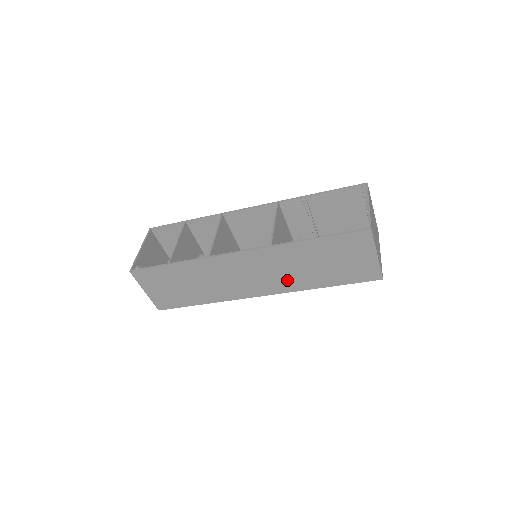
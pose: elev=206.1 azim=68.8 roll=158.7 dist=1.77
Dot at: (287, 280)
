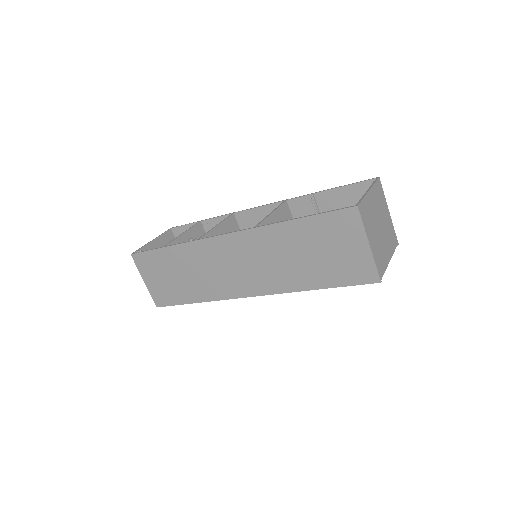
Dot at: (275, 276)
